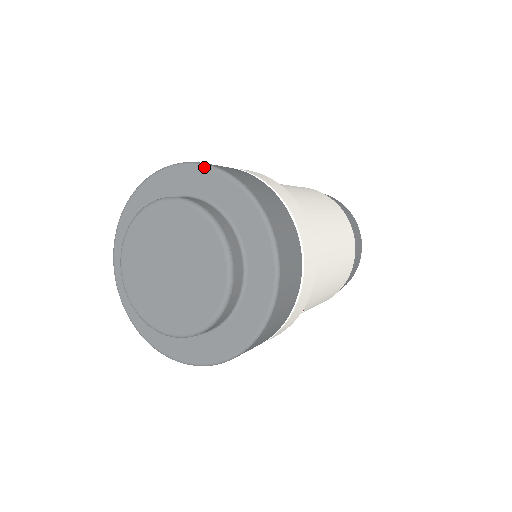
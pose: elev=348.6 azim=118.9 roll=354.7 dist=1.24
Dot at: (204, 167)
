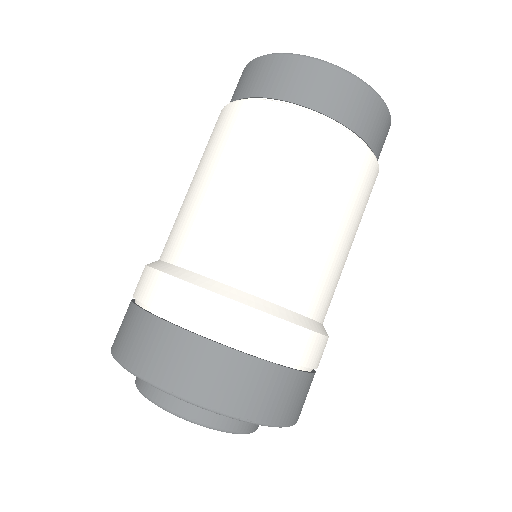
Dot at: occluded
